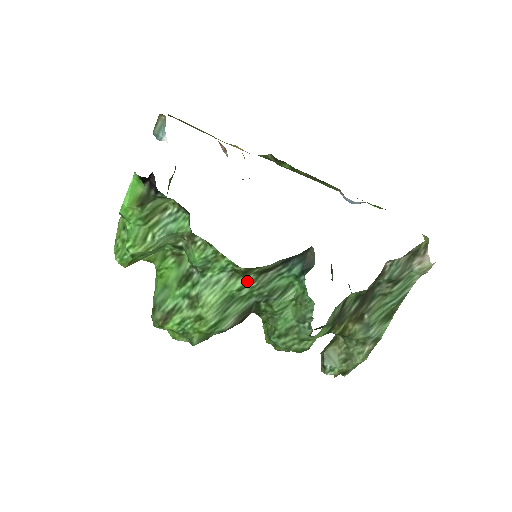
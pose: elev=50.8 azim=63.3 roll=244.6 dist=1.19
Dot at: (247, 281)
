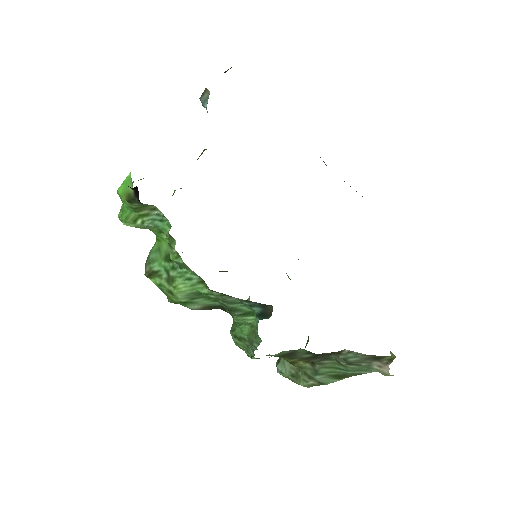
Dot at: (213, 293)
